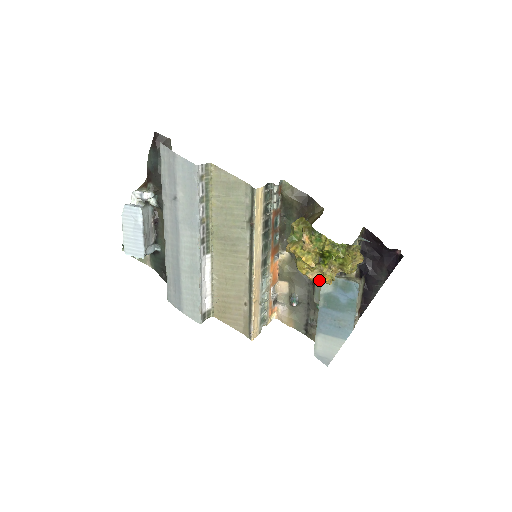
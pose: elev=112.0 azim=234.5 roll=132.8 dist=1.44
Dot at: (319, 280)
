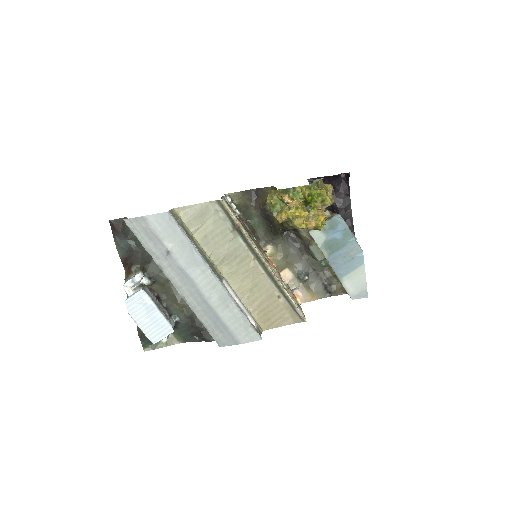
Dot at: (319, 222)
